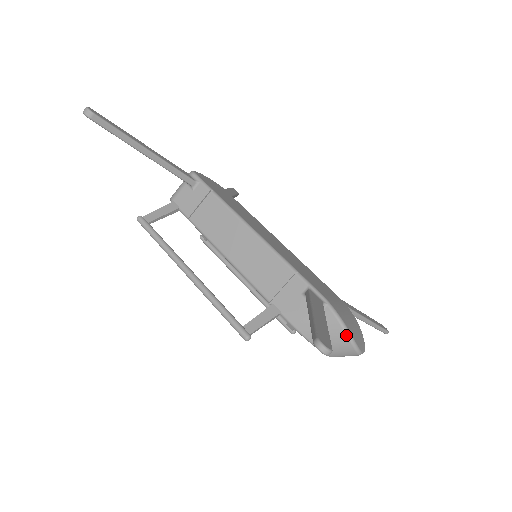
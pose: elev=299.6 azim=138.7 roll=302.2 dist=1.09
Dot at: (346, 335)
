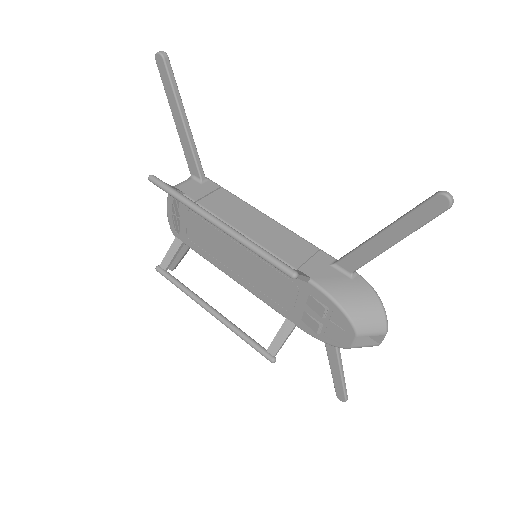
Dot at: (379, 301)
